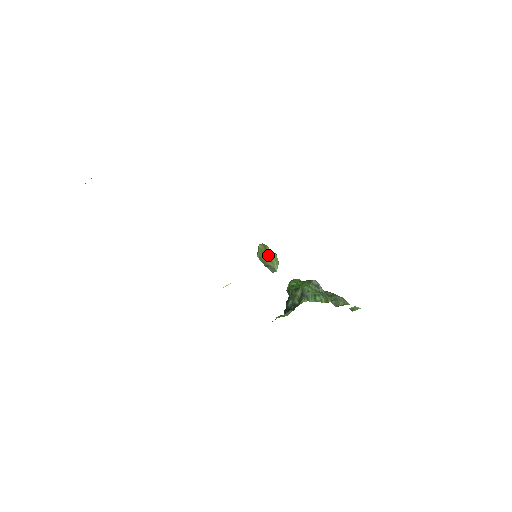
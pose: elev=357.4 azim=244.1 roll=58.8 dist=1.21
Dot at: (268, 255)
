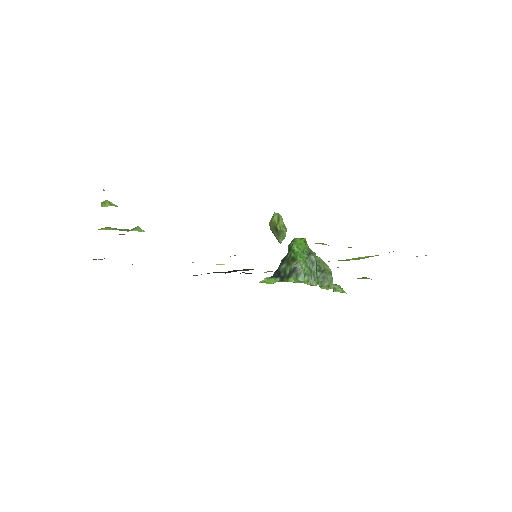
Dot at: (278, 231)
